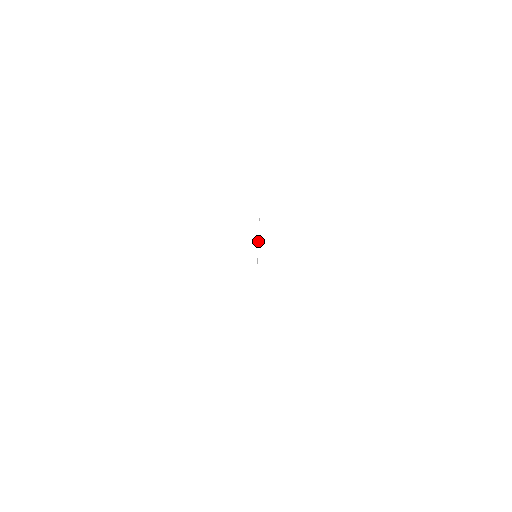
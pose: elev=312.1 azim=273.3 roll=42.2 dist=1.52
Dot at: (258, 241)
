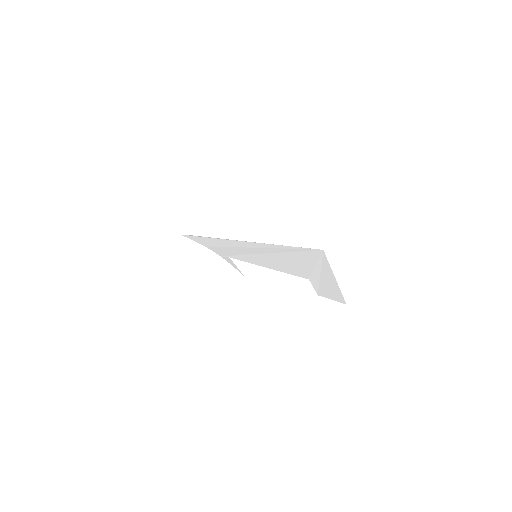
Dot at: (247, 242)
